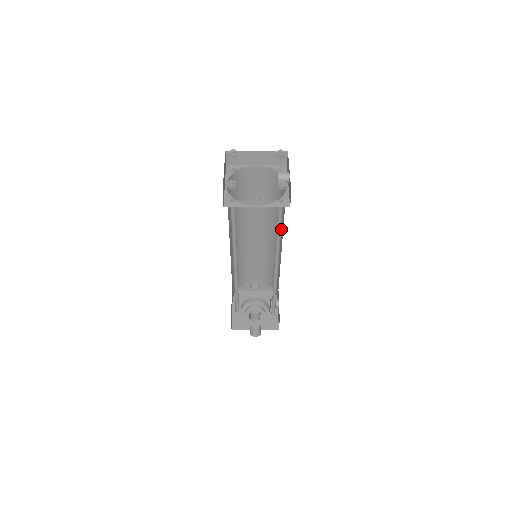
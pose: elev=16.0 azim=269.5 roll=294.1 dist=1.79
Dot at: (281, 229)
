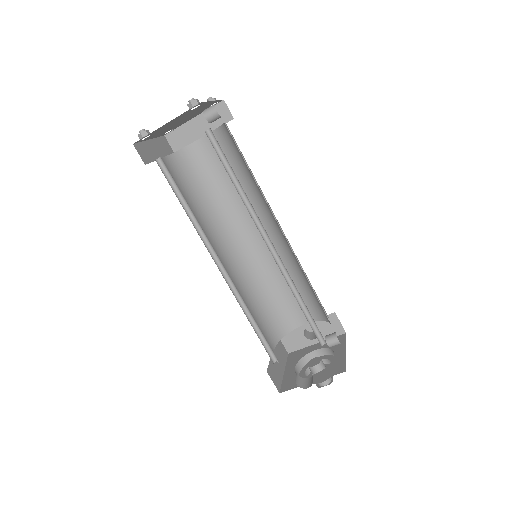
Dot at: occluded
